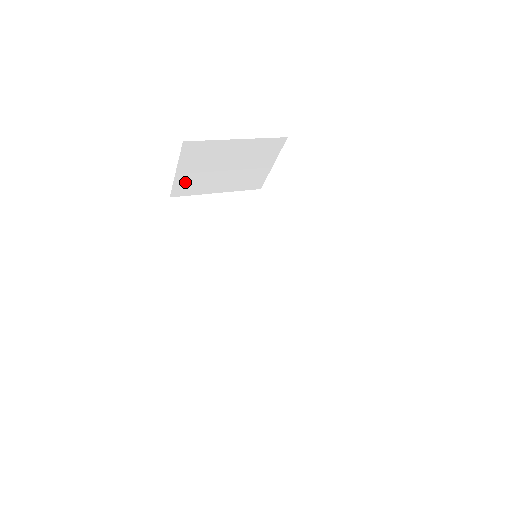
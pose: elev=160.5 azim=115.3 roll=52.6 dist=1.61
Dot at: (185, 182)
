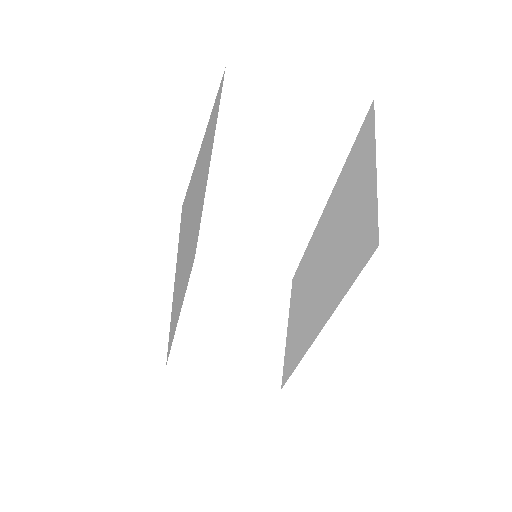
Dot at: occluded
